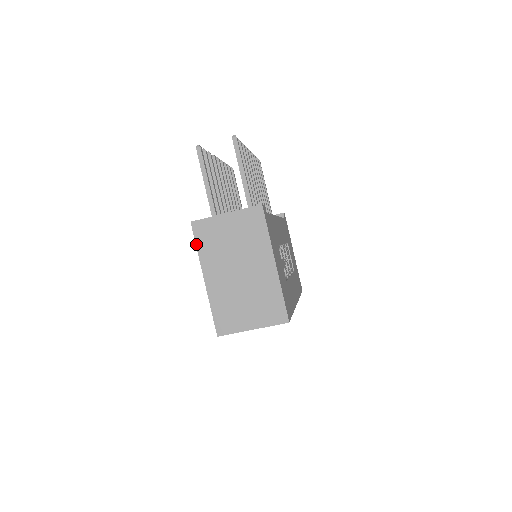
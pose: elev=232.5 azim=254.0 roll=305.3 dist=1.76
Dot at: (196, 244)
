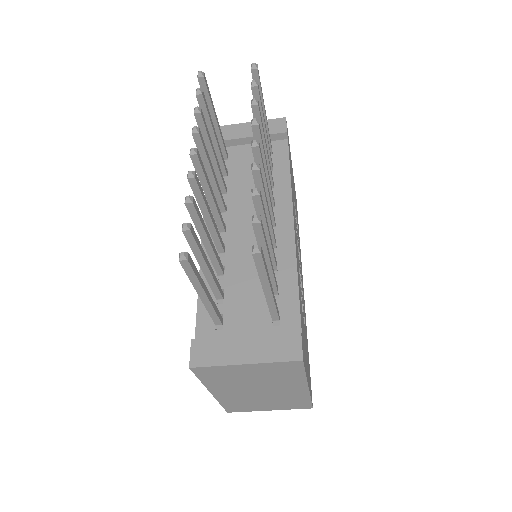
Dot at: (199, 379)
